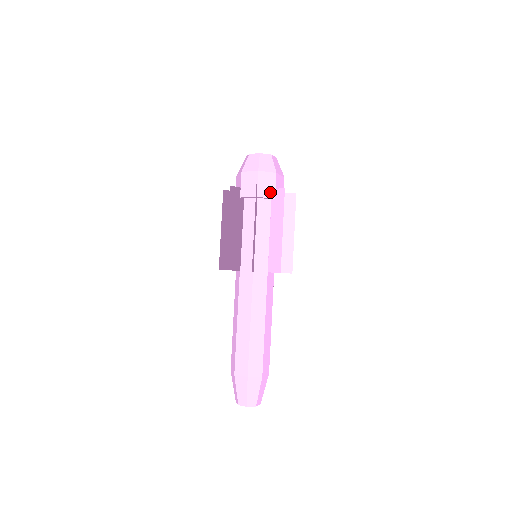
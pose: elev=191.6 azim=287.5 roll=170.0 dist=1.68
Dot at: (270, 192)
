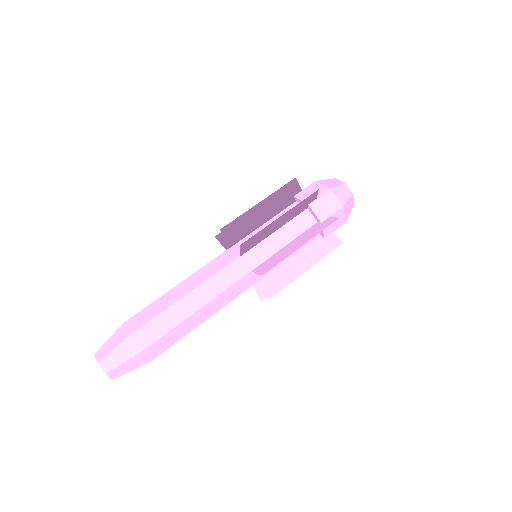
Dot at: (329, 230)
